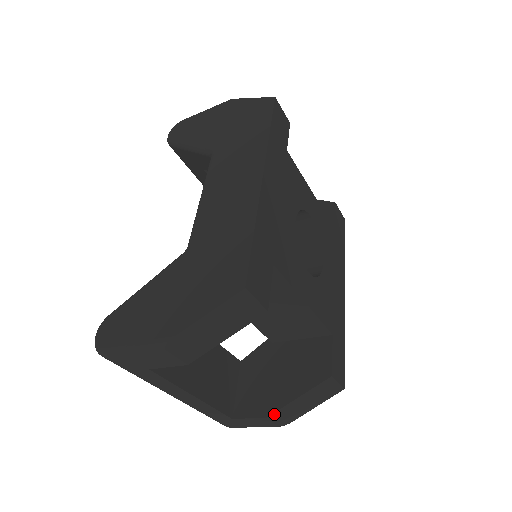
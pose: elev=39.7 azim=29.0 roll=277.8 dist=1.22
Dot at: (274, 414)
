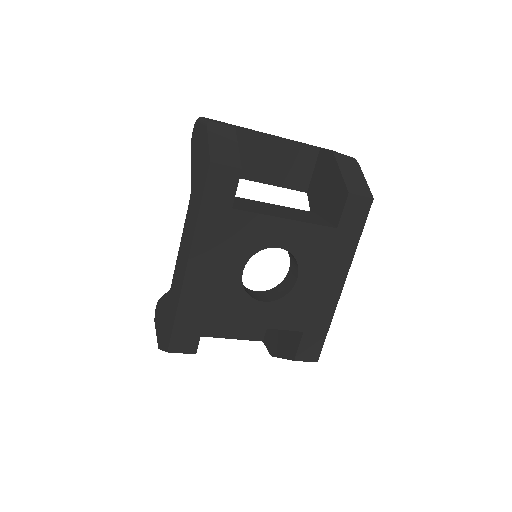
Dot at: occluded
